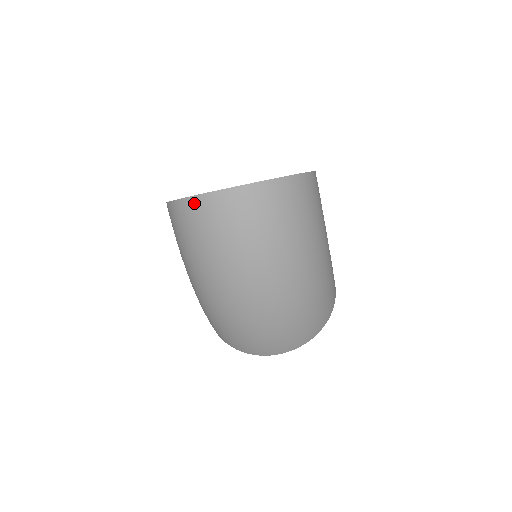
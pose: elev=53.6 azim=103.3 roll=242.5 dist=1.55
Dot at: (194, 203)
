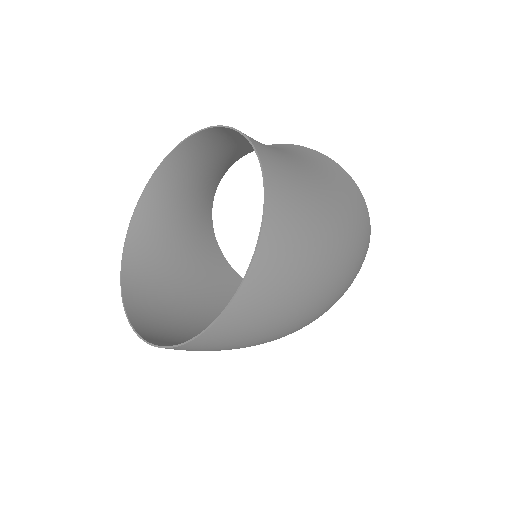
Dot at: occluded
